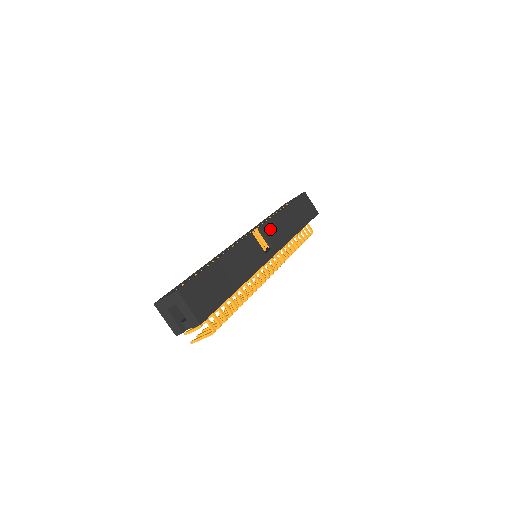
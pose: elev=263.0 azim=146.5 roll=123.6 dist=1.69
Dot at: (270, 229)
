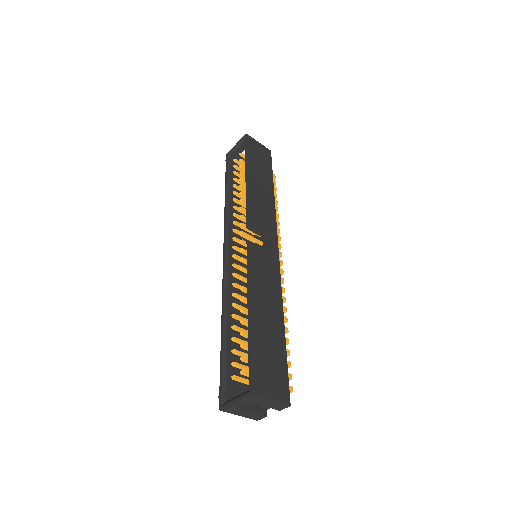
Dot at: (256, 218)
